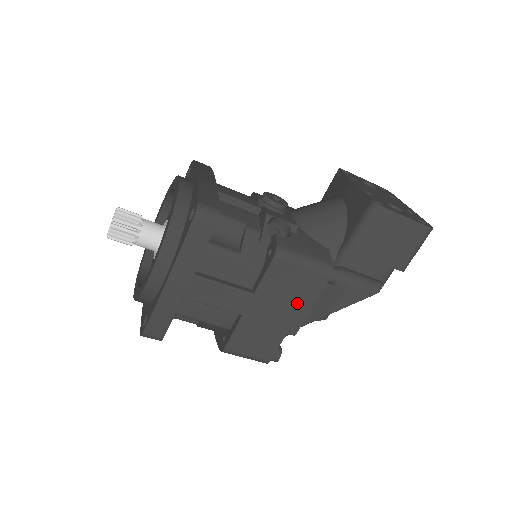
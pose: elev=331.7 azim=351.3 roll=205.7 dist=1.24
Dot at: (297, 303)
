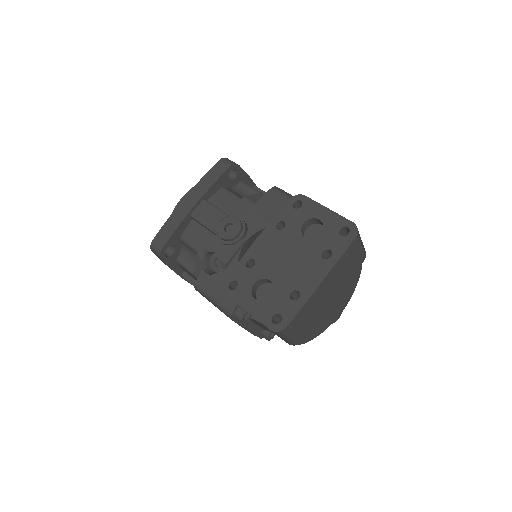
Dot at: occluded
